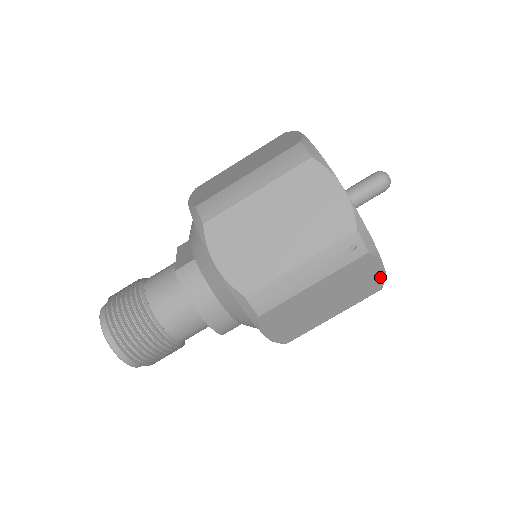
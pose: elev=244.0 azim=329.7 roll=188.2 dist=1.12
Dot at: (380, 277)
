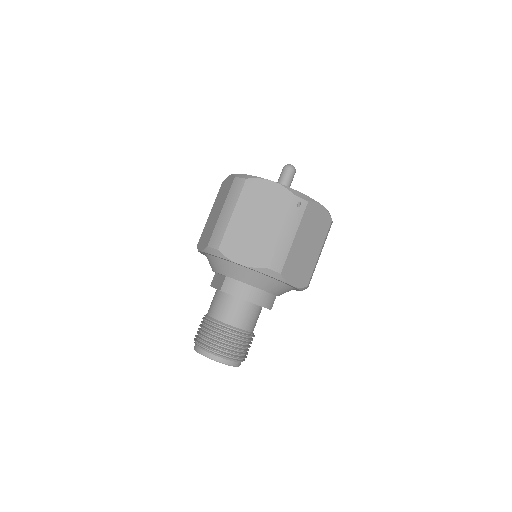
Dot at: (325, 213)
